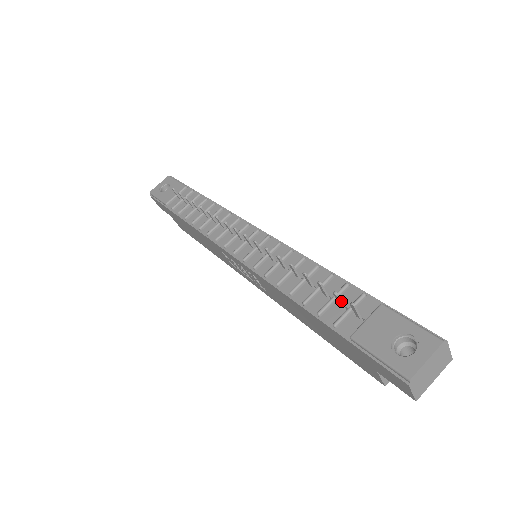
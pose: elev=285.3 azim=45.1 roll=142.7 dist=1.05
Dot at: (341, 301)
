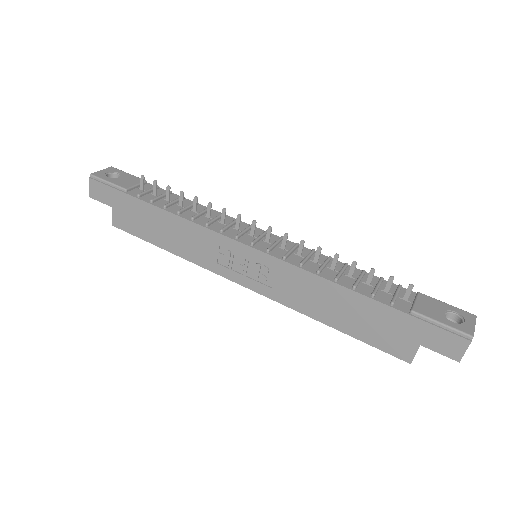
Dot at: occluded
